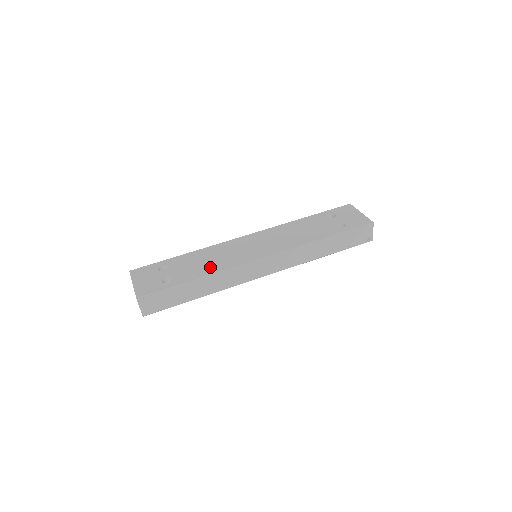
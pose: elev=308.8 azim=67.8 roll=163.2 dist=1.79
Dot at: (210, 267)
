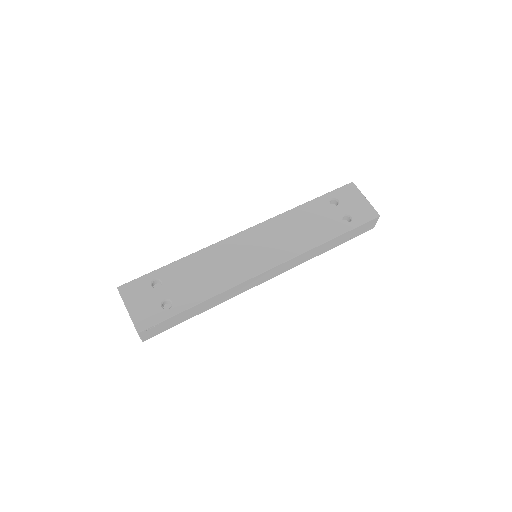
Dot at: (213, 284)
